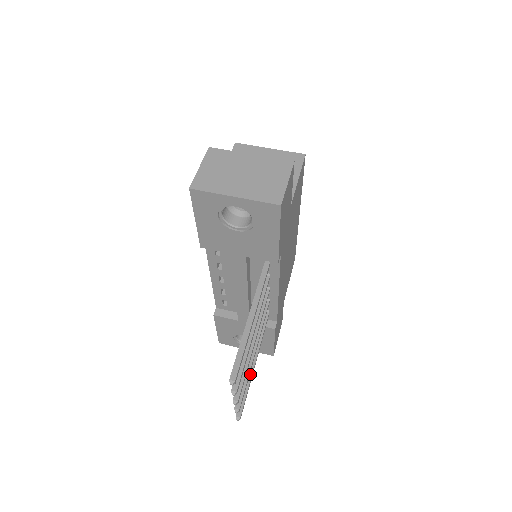
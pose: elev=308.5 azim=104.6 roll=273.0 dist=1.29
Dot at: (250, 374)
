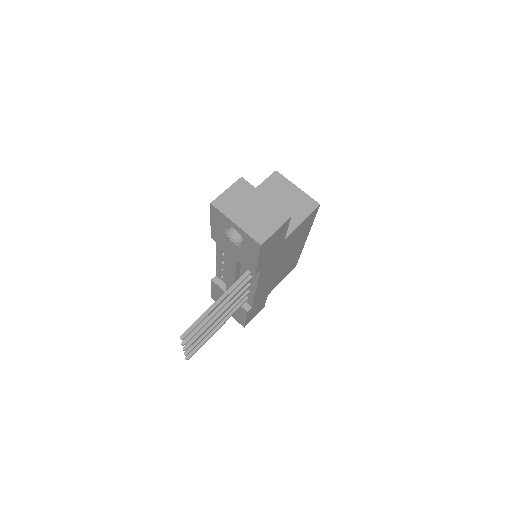
Dot at: (210, 334)
